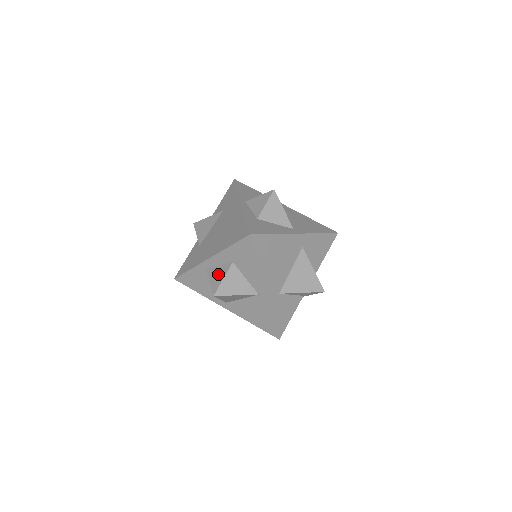
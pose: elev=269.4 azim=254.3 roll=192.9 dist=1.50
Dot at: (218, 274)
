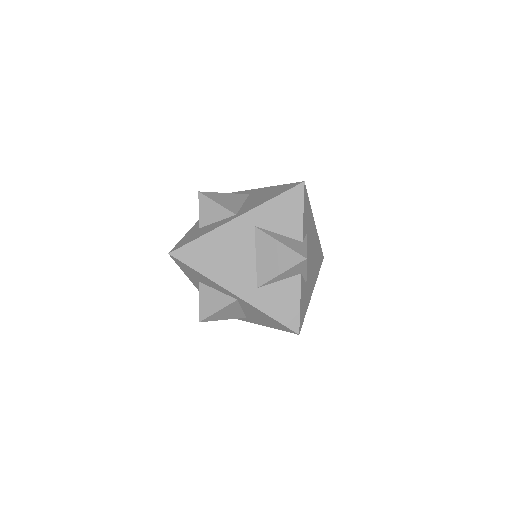
Dot at: occluded
